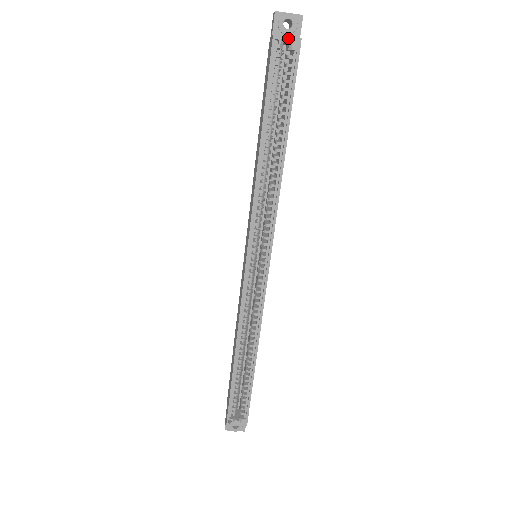
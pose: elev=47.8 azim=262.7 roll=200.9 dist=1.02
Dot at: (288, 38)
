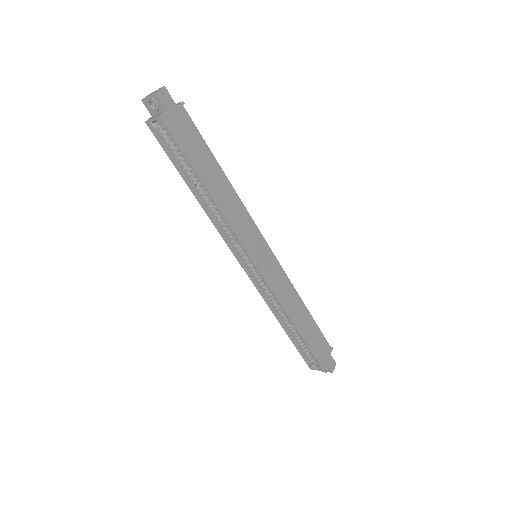
Dot at: (153, 120)
